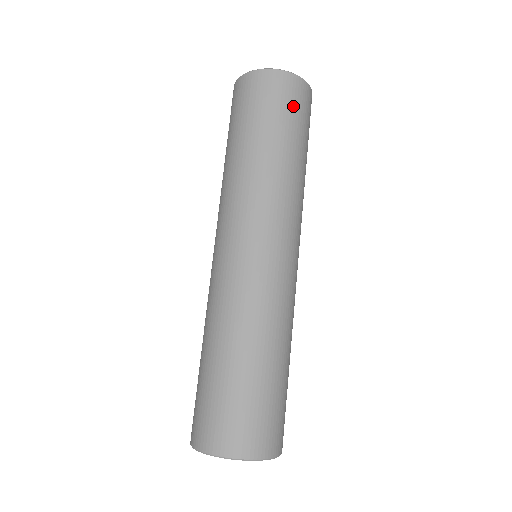
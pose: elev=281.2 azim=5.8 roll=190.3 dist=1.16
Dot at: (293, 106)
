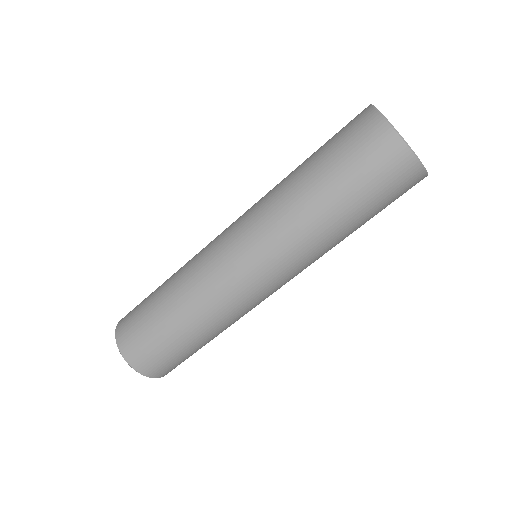
Dot at: (371, 169)
